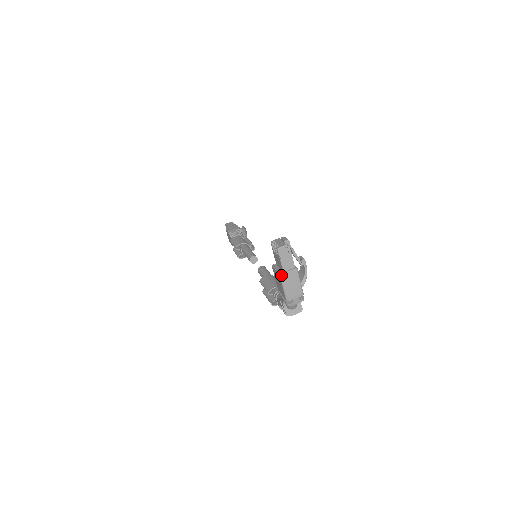
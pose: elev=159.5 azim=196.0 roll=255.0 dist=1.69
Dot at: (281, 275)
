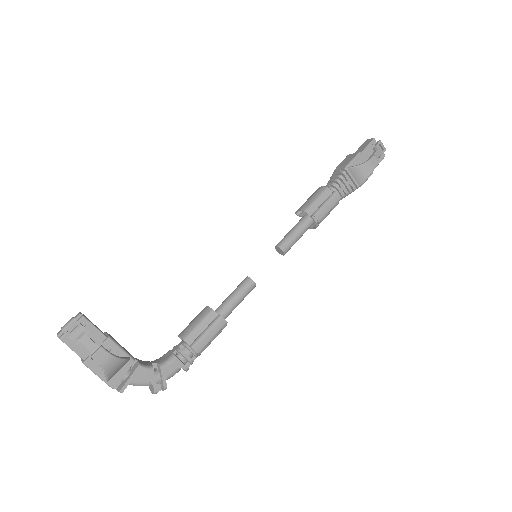
Dot at: (81, 358)
